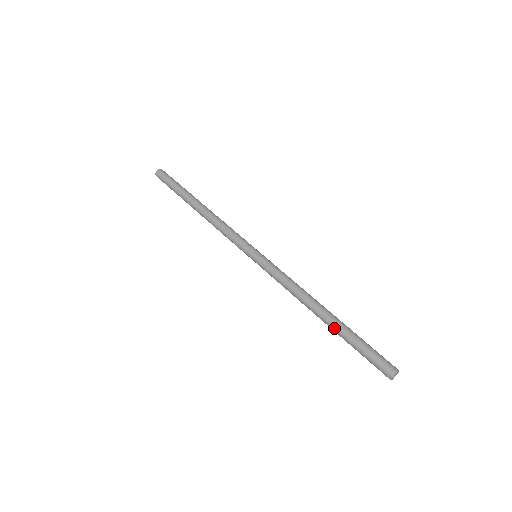
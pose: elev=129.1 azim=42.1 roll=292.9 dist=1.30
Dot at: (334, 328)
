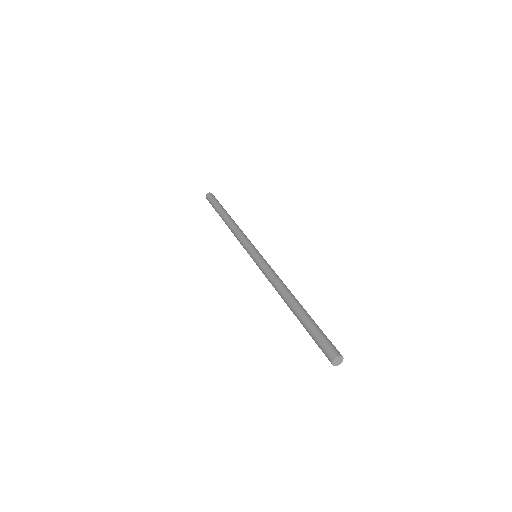
Dot at: (296, 315)
